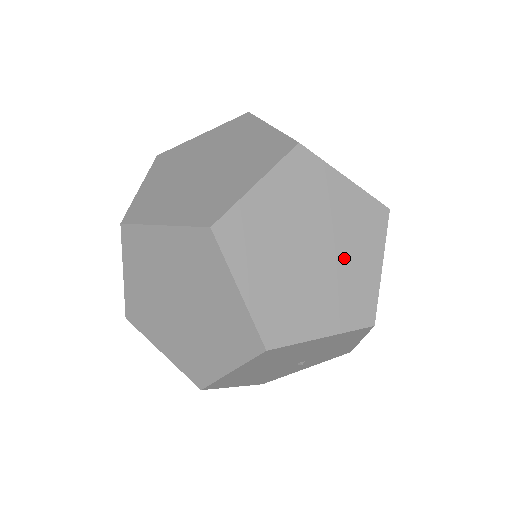
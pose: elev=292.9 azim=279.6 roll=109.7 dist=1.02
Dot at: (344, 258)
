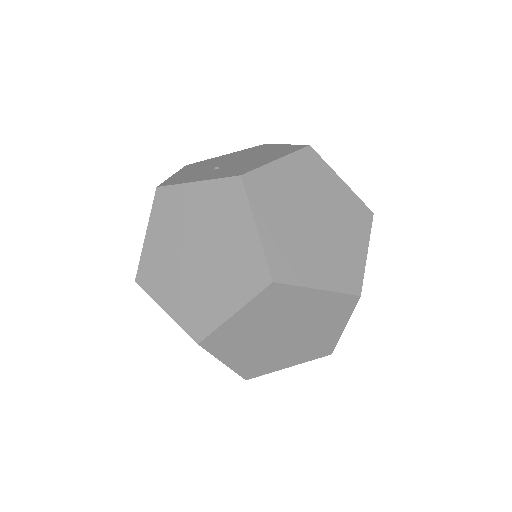
Dot at: (311, 331)
